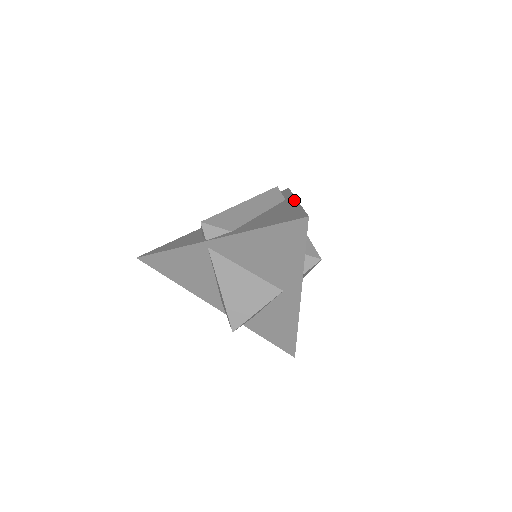
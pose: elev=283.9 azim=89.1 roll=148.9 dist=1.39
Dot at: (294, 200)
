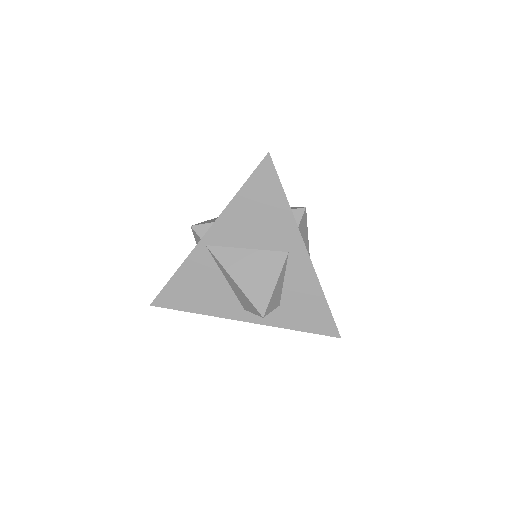
Dot at: occluded
